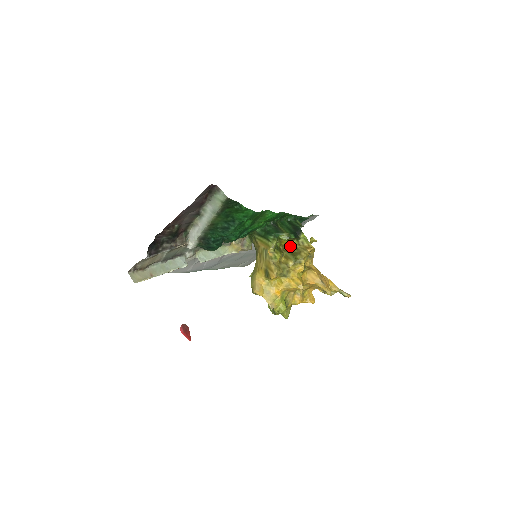
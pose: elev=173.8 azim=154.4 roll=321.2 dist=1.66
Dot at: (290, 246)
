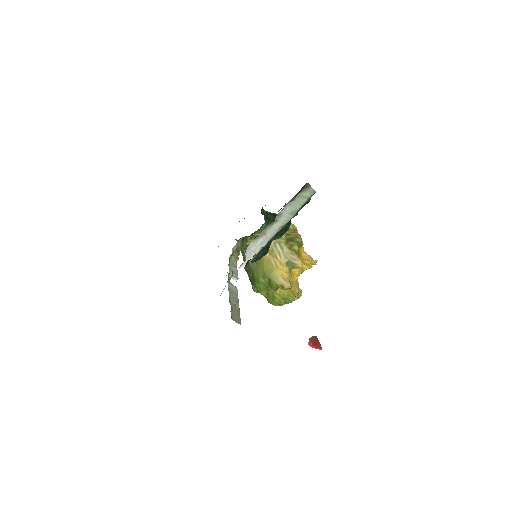
Dot at: occluded
